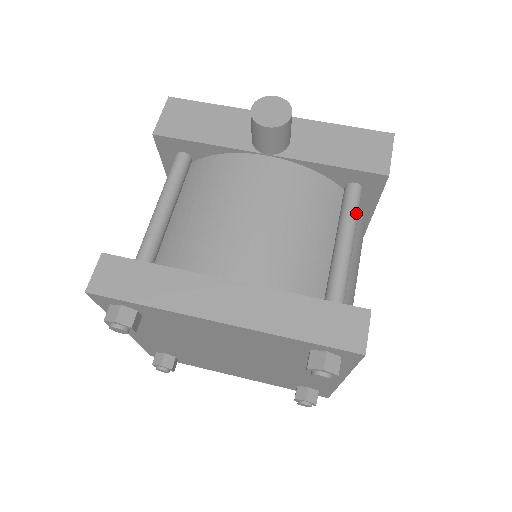
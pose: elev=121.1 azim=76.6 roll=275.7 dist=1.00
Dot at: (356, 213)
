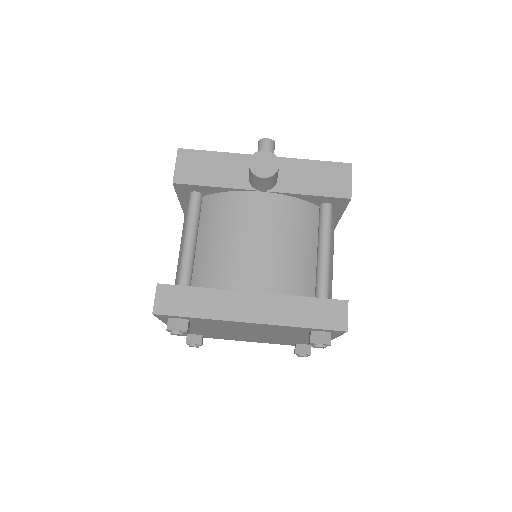
Dot at: (330, 227)
